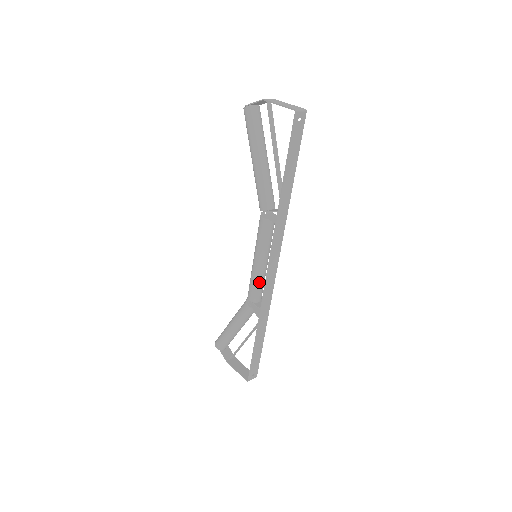
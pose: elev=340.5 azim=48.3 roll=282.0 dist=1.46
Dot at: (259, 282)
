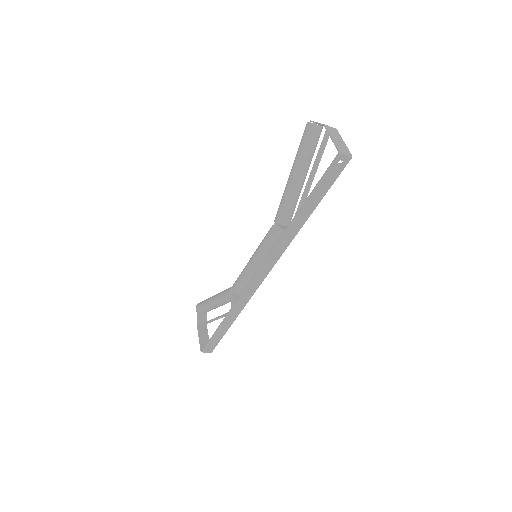
Dot at: (246, 279)
